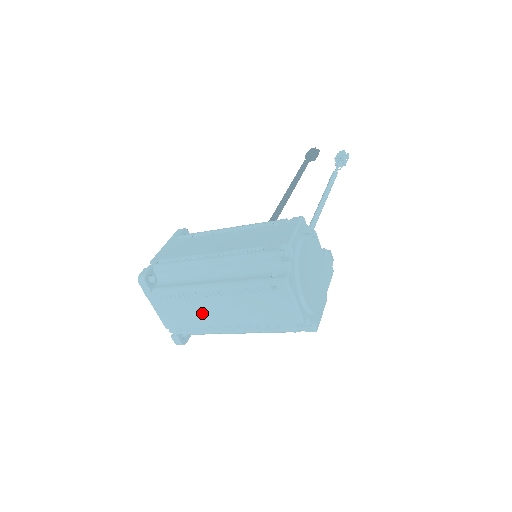
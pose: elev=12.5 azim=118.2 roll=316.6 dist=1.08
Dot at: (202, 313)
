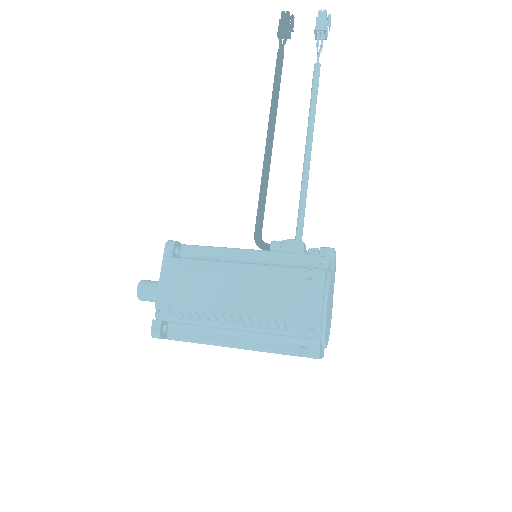
Dot at: occluded
